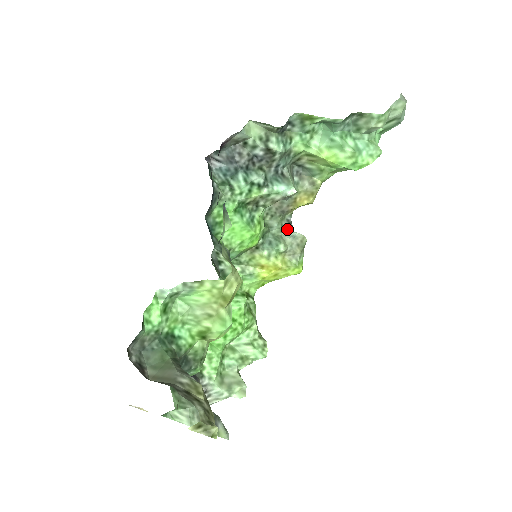
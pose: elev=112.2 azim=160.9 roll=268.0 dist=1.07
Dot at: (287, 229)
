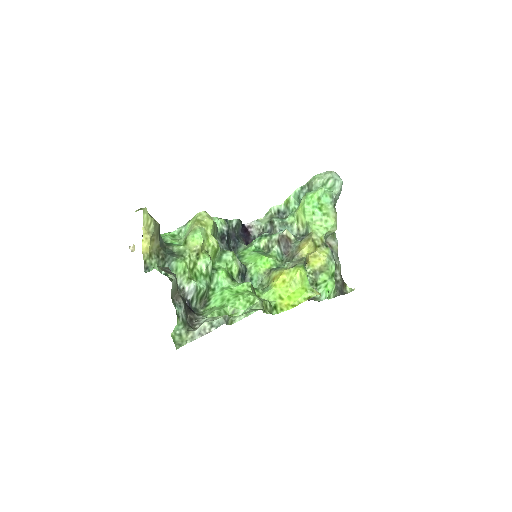
Dot at: occluded
